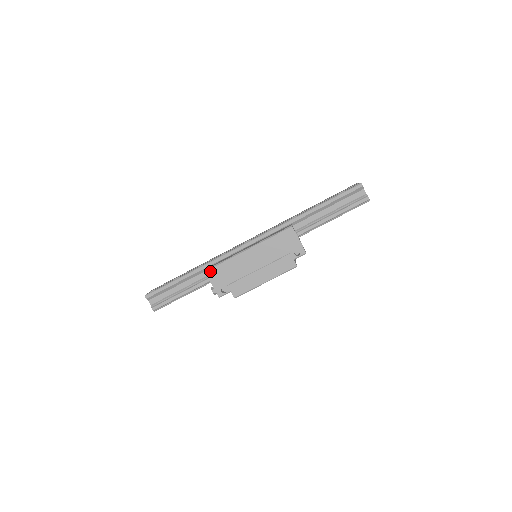
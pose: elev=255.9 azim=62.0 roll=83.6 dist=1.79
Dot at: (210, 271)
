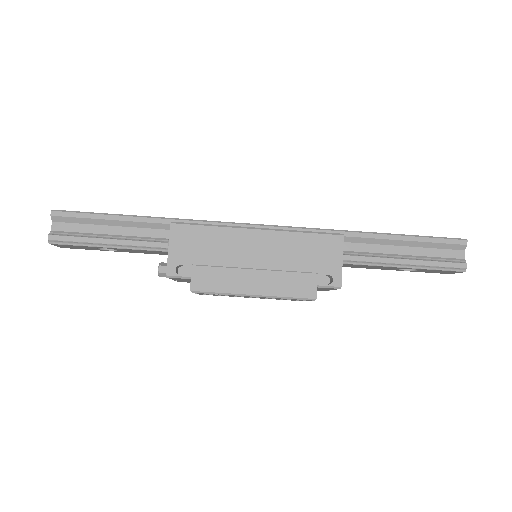
Dot at: (180, 227)
